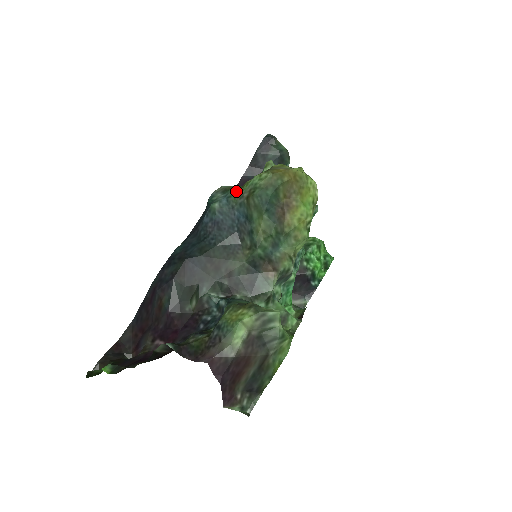
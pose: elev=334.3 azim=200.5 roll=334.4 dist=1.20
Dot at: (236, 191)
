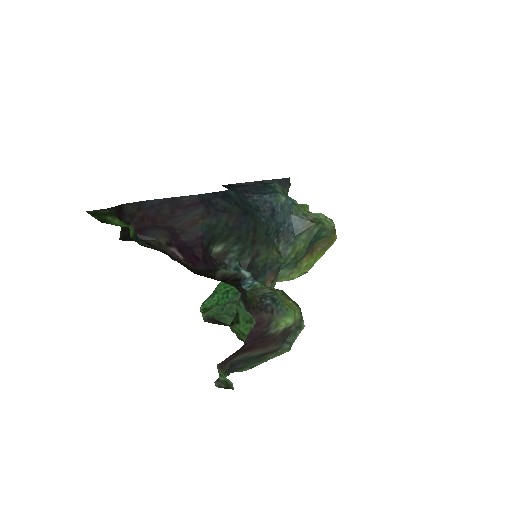
Dot at: (299, 205)
